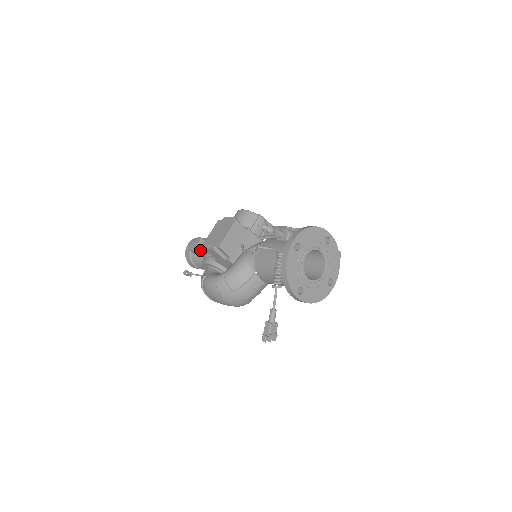
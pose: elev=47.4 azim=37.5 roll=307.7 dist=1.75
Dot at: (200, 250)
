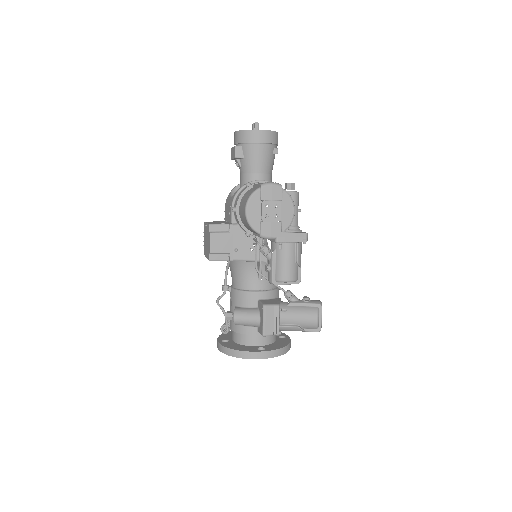
Dot at: occluded
